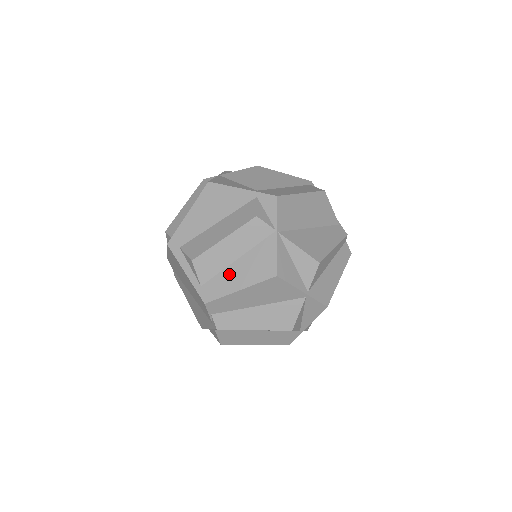
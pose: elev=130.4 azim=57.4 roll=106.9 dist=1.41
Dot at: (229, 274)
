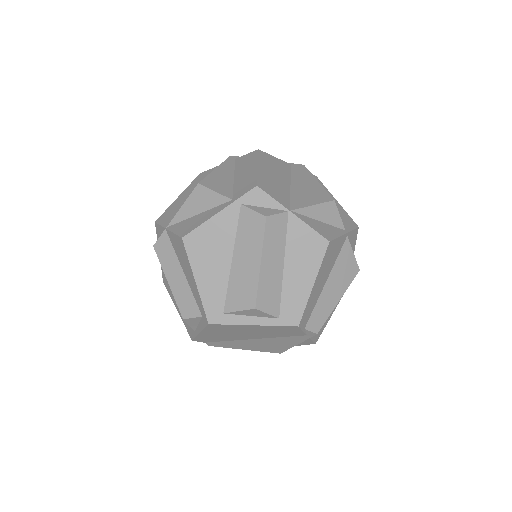
Dot at: (291, 284)
